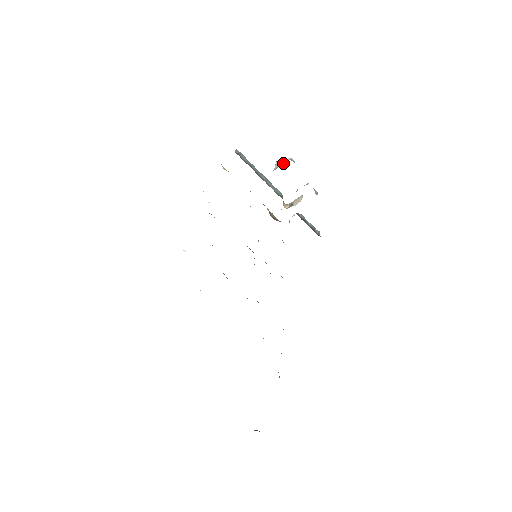
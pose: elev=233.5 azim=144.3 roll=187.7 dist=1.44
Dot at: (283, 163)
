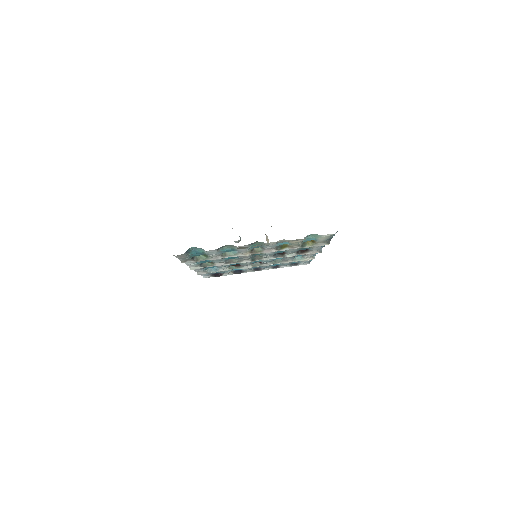
Dot at: occluded
